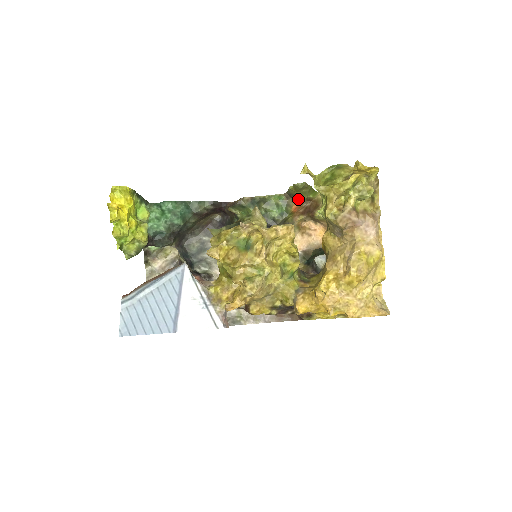
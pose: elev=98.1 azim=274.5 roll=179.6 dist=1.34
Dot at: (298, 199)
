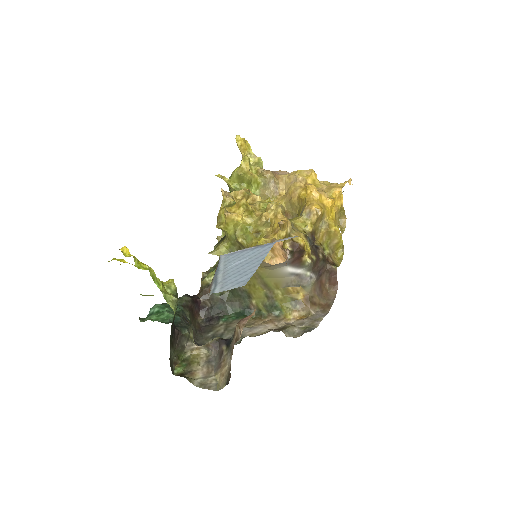
Dot at: occluded
